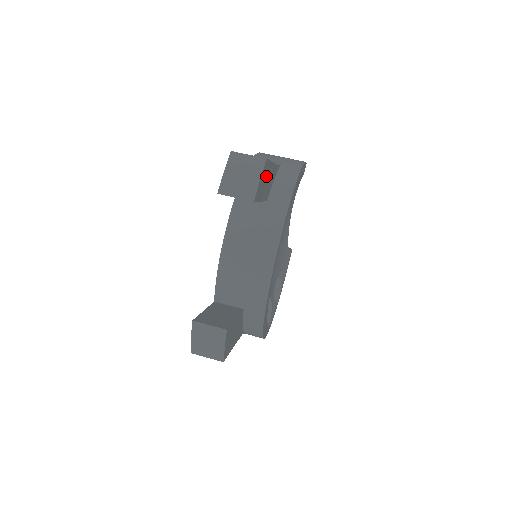
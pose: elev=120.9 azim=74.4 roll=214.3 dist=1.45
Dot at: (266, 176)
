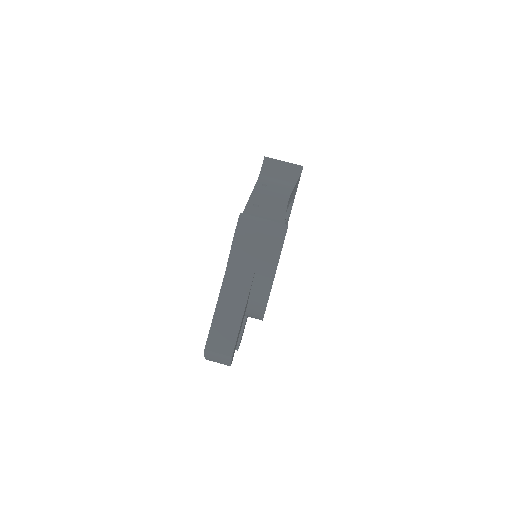
Dot at: (237, 338)
